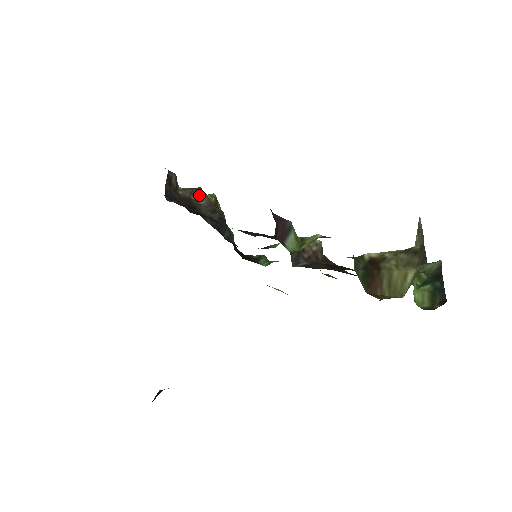
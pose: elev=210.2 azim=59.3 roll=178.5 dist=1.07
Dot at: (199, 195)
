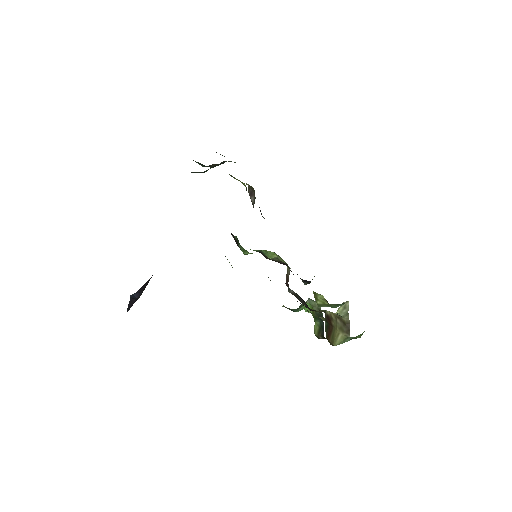
Dot at: (254, 197)
